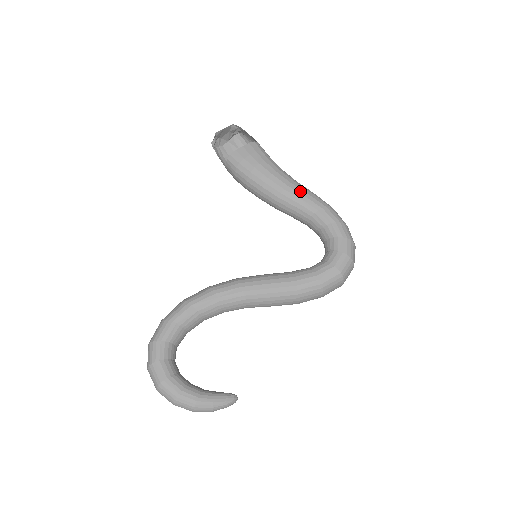
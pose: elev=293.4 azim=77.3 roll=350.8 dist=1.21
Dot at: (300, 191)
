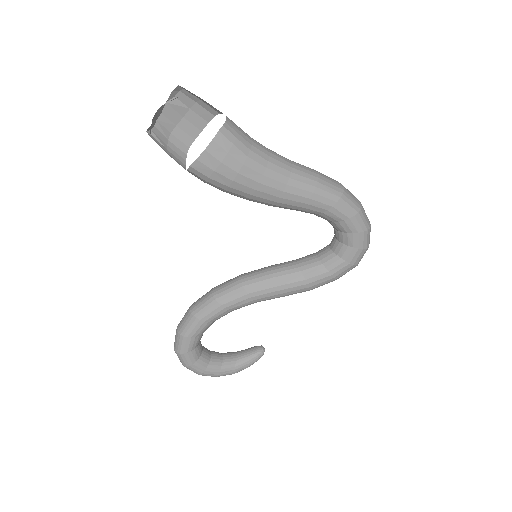
Dot at: (301, 193)
